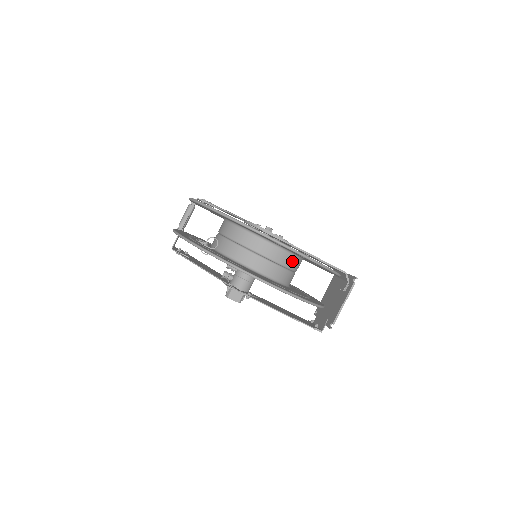
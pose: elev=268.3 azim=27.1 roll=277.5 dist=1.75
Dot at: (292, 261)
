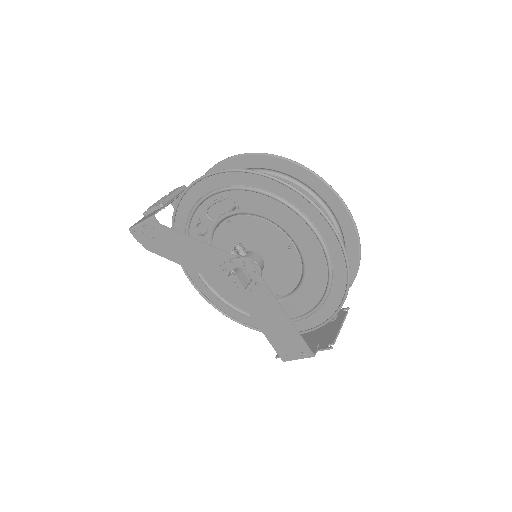
Dot at: occluded
